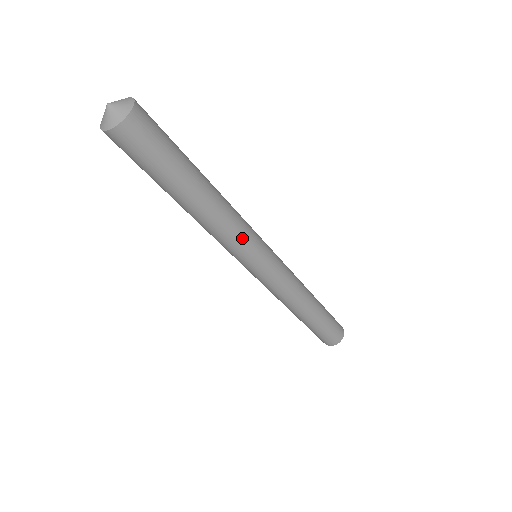
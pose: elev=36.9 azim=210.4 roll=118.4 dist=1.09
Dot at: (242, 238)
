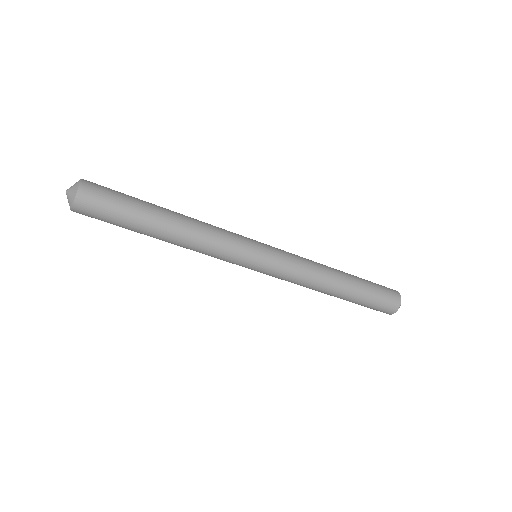
Dot at: (219, 256)
